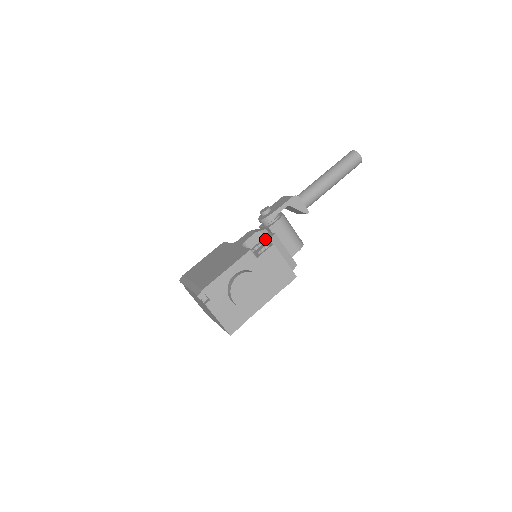
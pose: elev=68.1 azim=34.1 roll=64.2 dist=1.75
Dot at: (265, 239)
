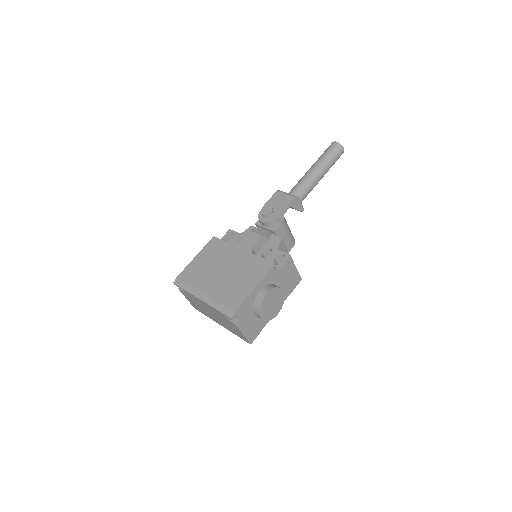
Dot at: (272, 243)
